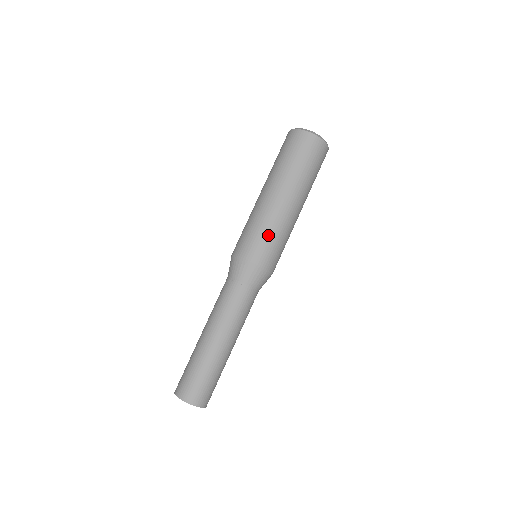
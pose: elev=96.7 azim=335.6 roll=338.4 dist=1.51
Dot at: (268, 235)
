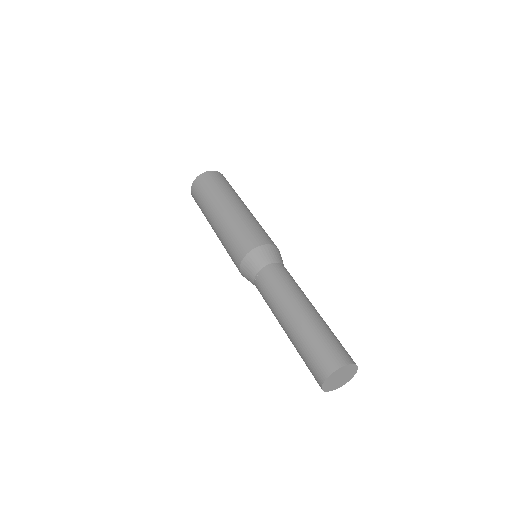
Dot at: (244, 228)
